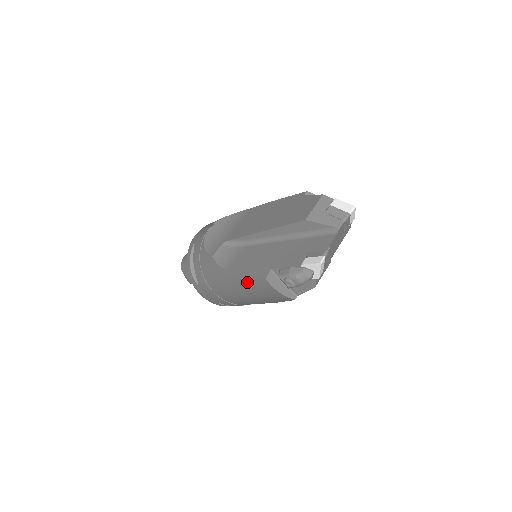
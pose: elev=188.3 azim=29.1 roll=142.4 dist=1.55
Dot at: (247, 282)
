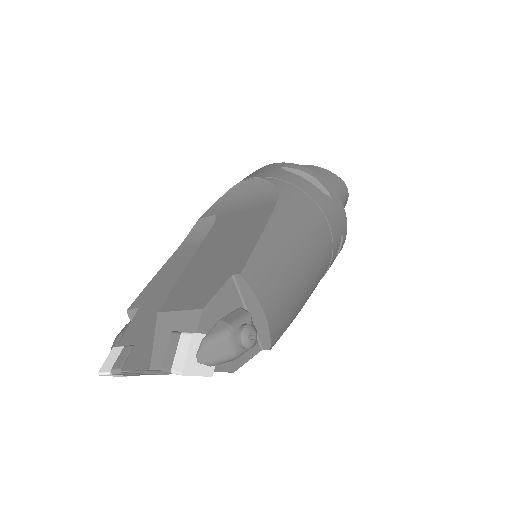
Dot at: occluded
